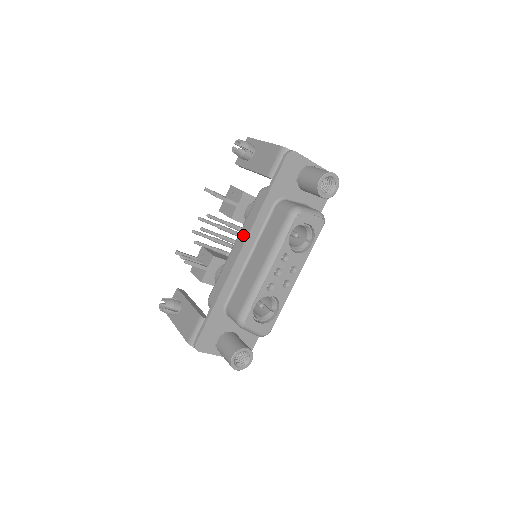
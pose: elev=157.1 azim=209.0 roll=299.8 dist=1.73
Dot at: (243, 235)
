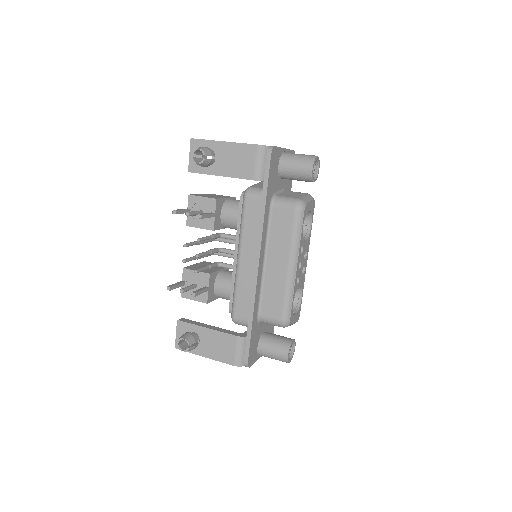
Dot at: (248, 245)
